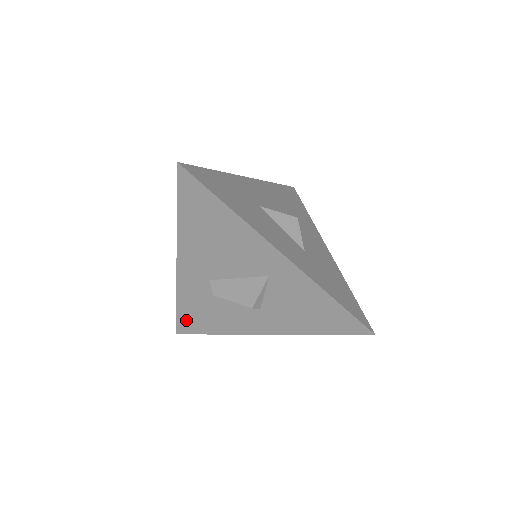
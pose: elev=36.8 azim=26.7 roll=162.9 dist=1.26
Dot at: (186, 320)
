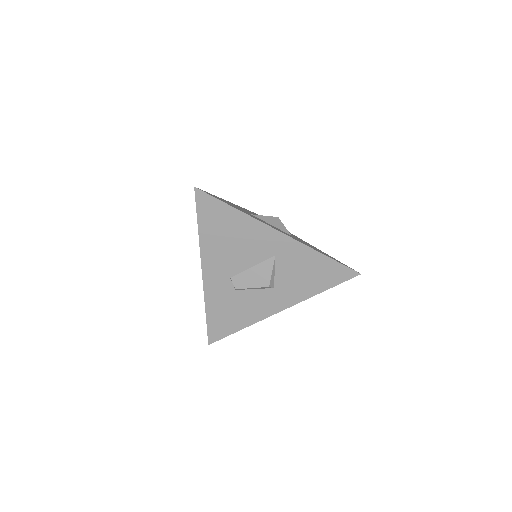
Dot at: (215, 326)
